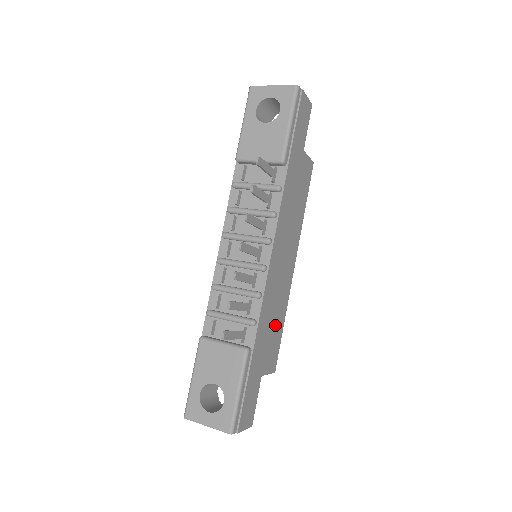
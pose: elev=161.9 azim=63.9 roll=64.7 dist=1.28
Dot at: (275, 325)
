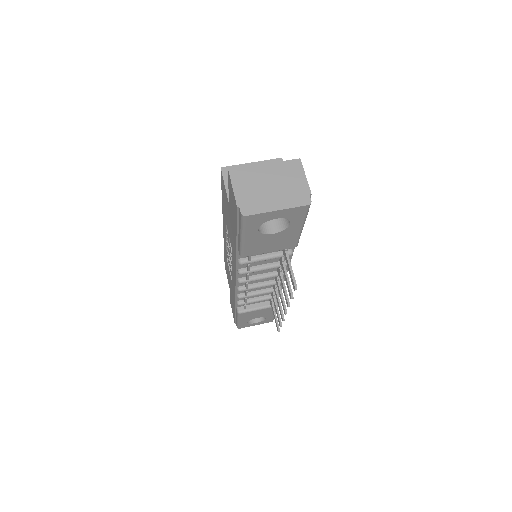
Dot at: occluded
